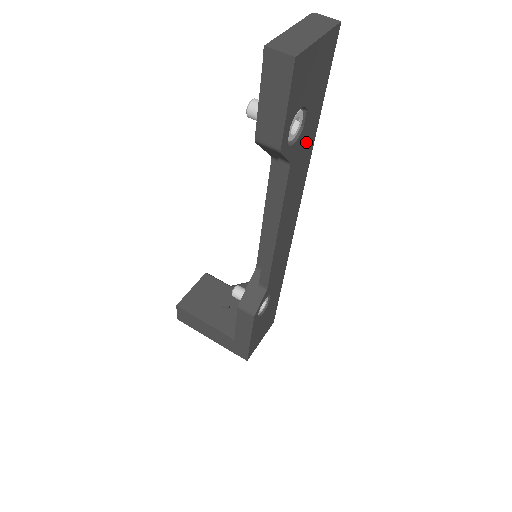
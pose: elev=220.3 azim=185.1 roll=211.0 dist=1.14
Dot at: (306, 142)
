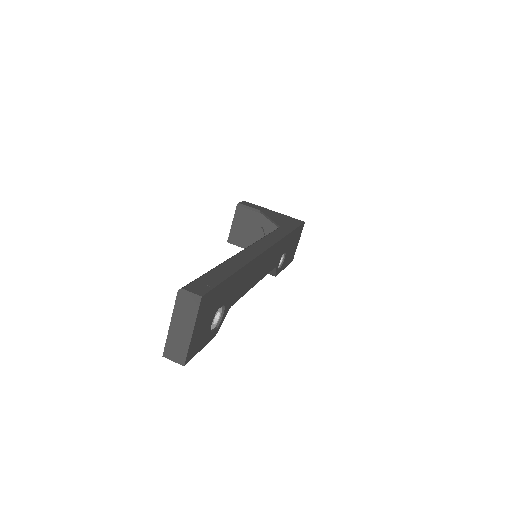
Dot at: (235, 286)
